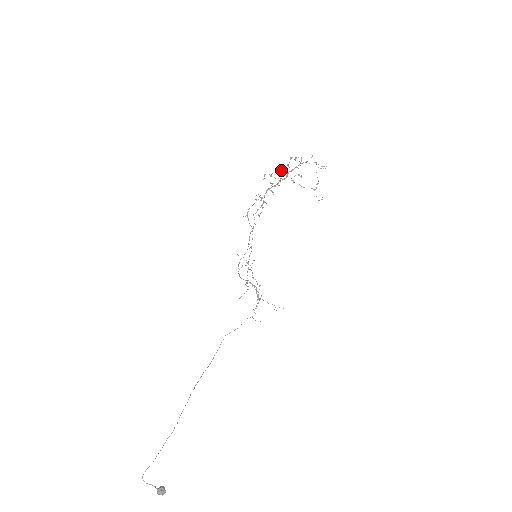
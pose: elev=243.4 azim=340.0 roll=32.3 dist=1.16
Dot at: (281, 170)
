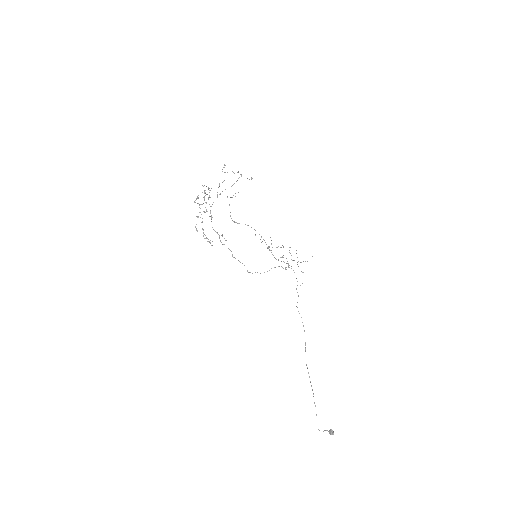
Dot at: (198, 216)
